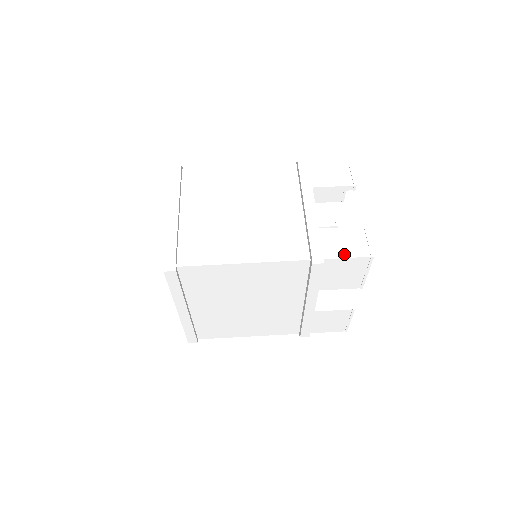
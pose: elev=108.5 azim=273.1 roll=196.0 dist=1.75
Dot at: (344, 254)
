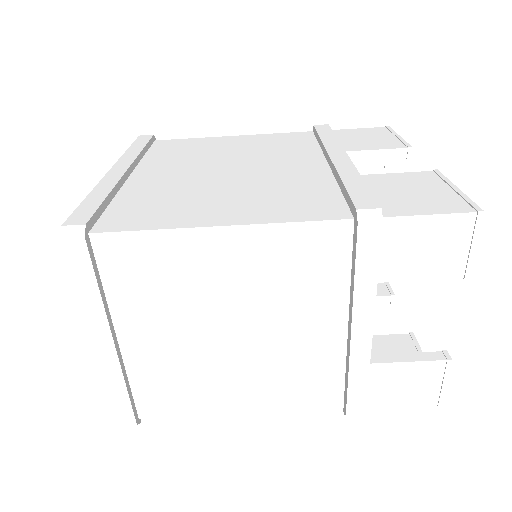
Dot at: (397, 402)
